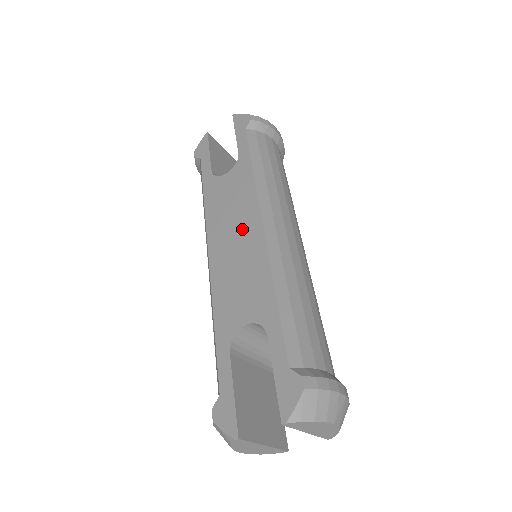
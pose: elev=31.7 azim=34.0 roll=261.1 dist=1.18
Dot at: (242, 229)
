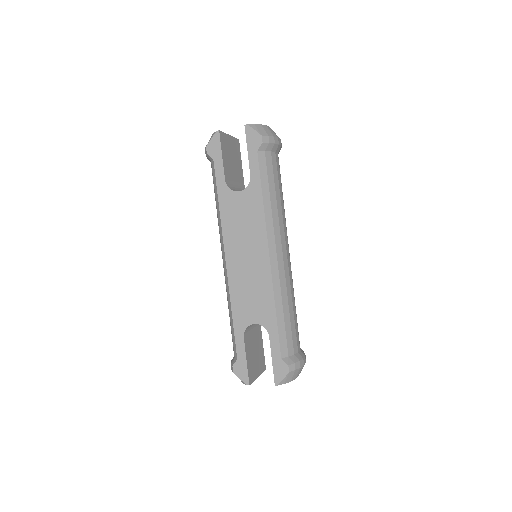
Dot at: (253, 252)
